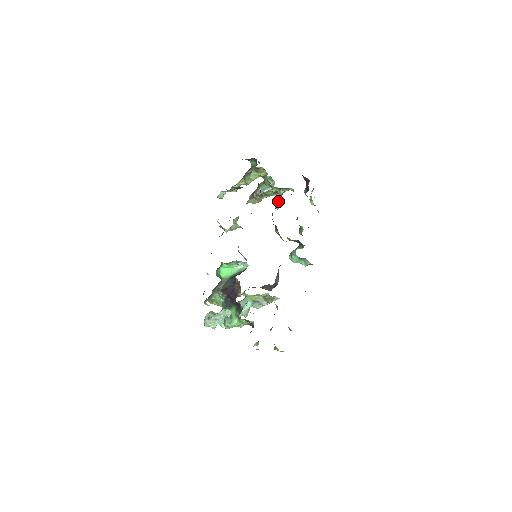
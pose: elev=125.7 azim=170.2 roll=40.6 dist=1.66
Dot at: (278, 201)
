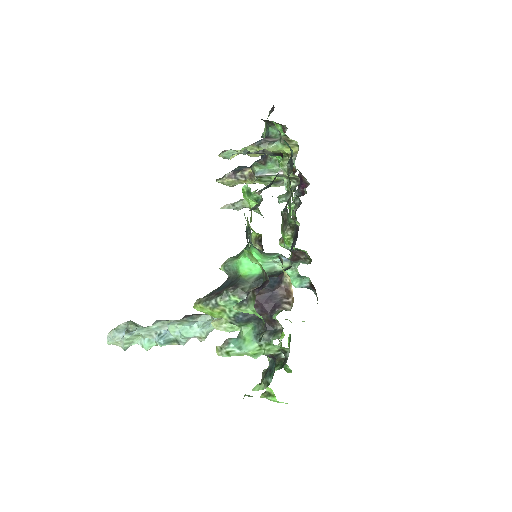
Dot at: occluded
